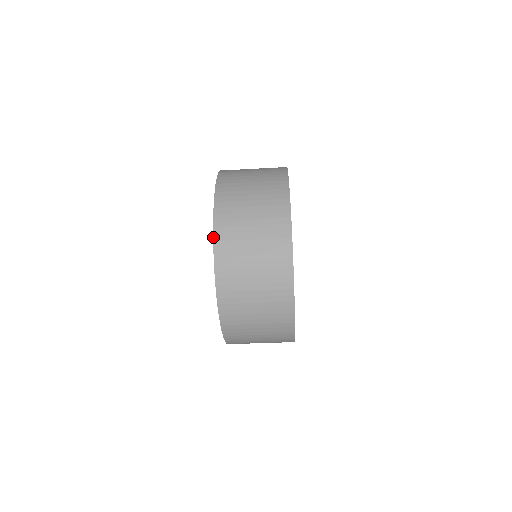
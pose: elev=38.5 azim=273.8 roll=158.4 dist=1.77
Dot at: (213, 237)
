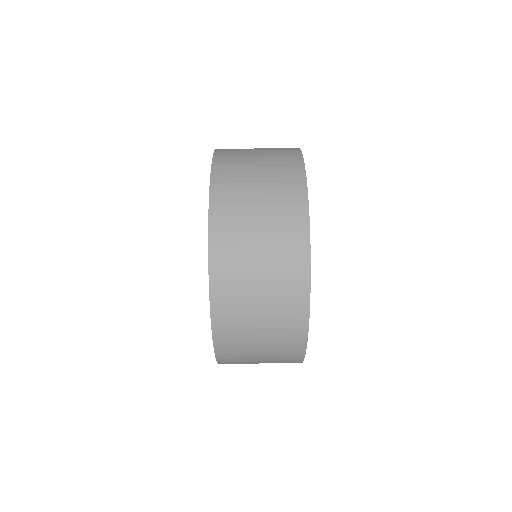
Dot at: occluded
